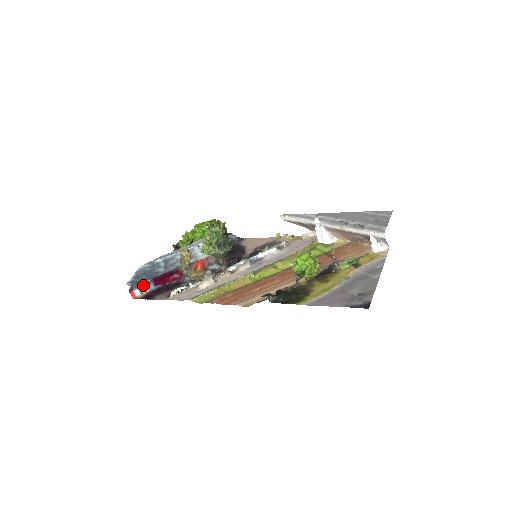
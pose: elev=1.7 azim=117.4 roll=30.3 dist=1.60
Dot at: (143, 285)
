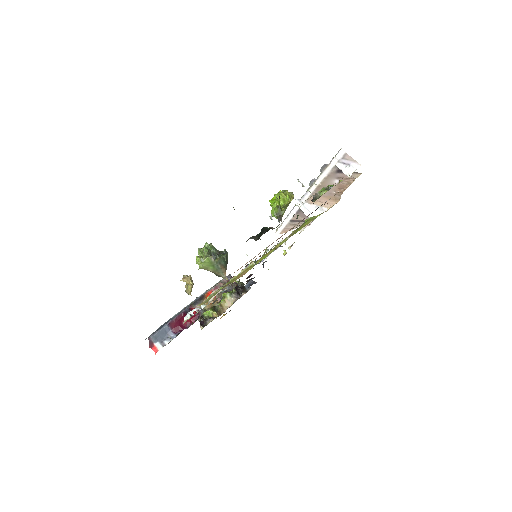
Dot at: (162, 336)
